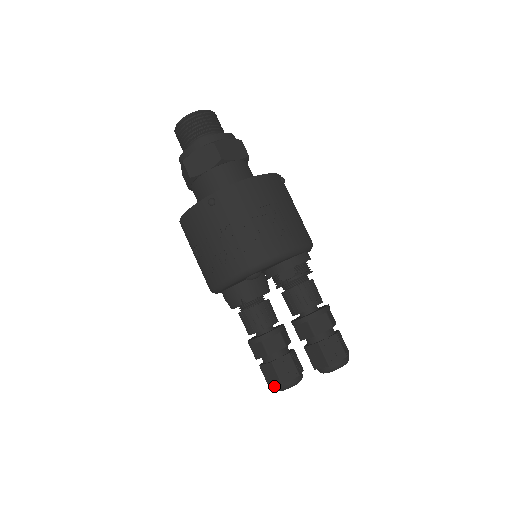
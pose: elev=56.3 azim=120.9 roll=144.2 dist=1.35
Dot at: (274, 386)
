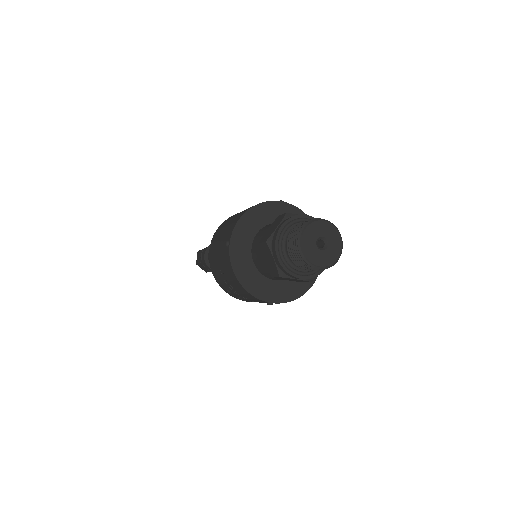
Dot at: occluded
